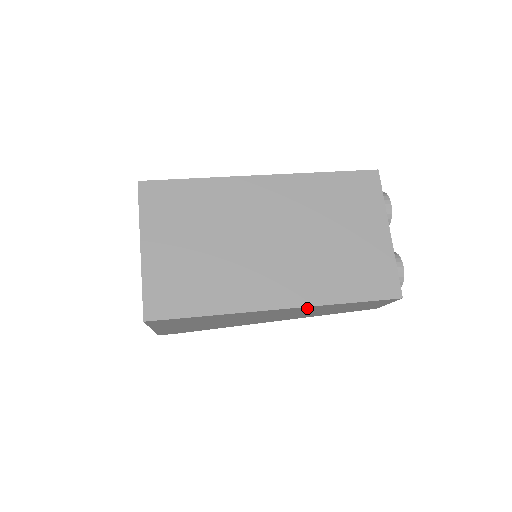
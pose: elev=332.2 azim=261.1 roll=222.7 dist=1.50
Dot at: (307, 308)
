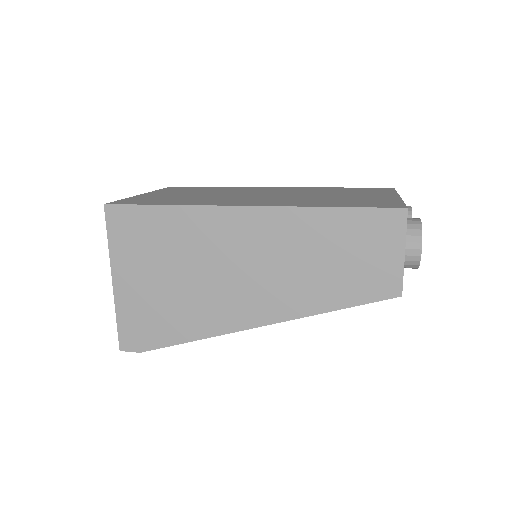
Dot at: (282, 221)
